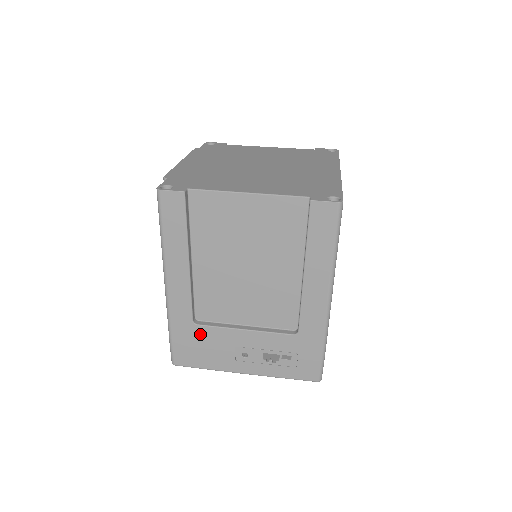
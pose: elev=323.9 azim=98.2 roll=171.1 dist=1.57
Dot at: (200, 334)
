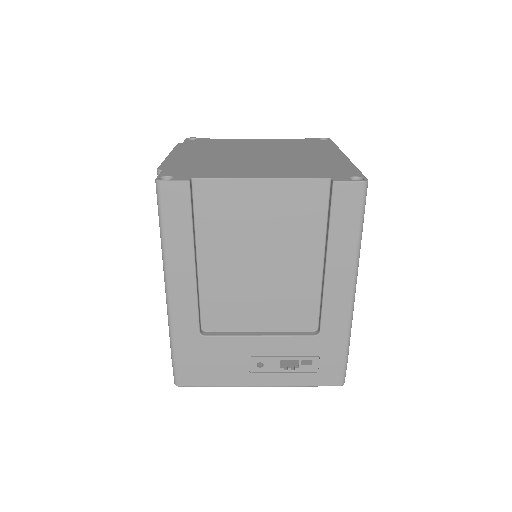
Dot at: (208, 347)
